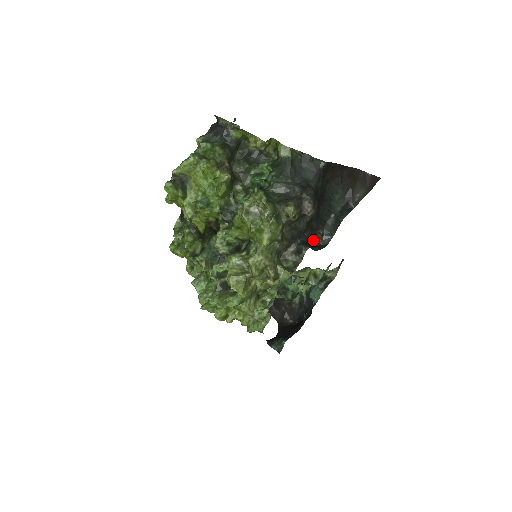
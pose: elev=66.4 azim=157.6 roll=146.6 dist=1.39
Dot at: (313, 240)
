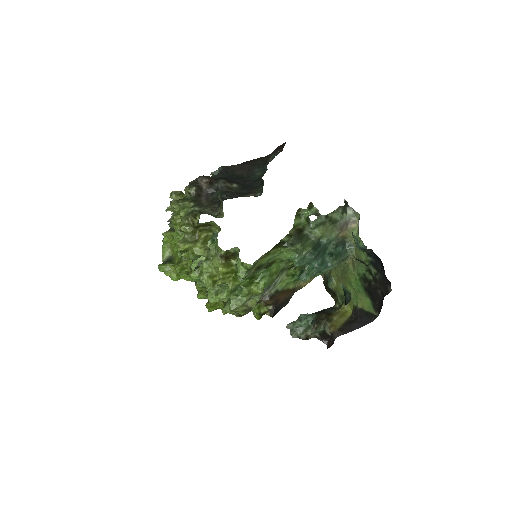
Dot at: occluded
